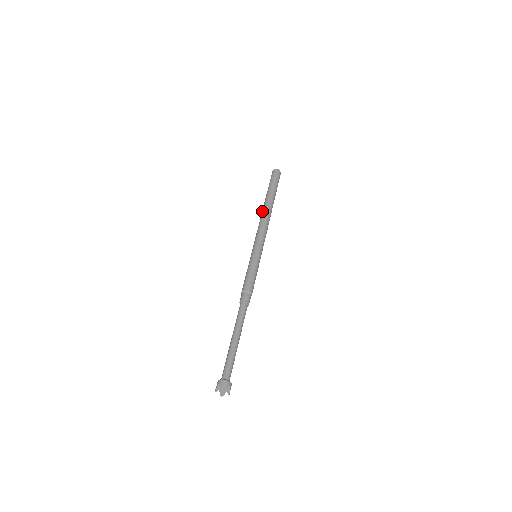
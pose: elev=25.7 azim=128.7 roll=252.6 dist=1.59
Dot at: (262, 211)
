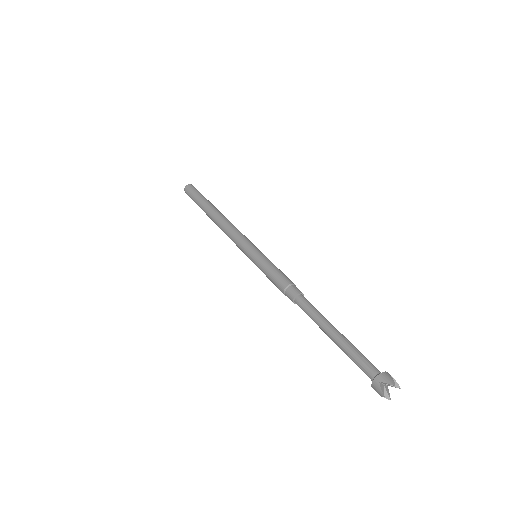
Dot at: (215, 220)
